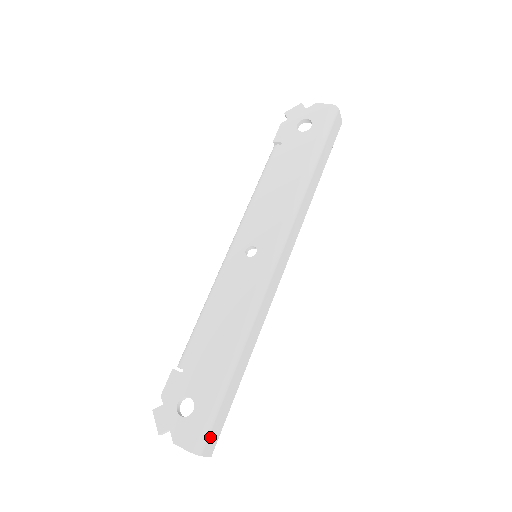
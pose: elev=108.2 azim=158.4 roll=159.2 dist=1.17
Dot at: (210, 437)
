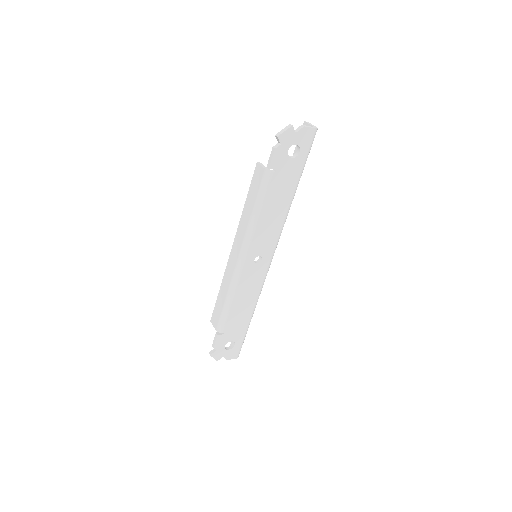
Dot at: occluded
